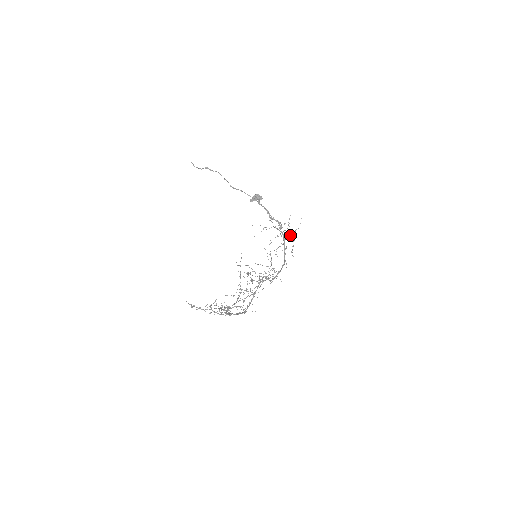
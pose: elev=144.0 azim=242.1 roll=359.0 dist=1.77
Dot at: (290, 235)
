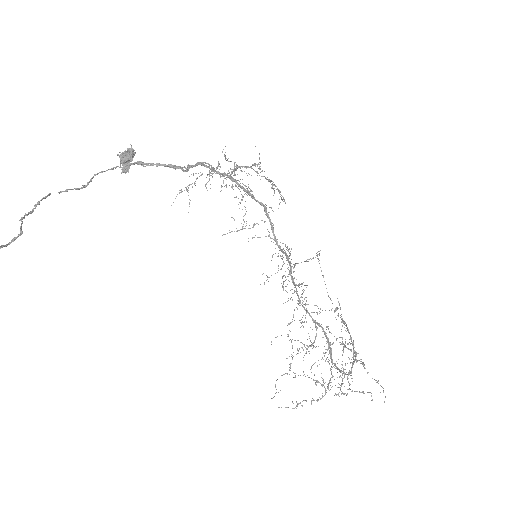
Dot at: (241, 171)
